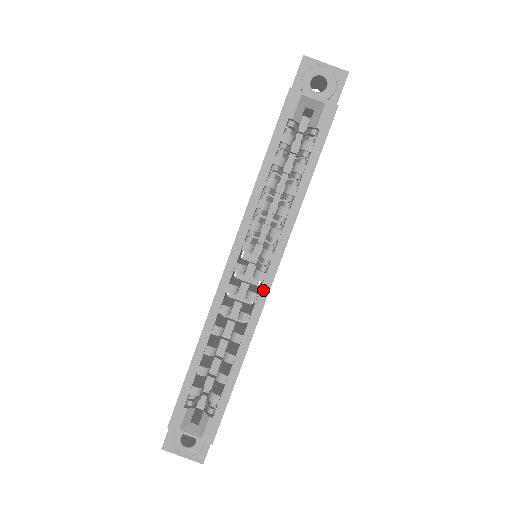
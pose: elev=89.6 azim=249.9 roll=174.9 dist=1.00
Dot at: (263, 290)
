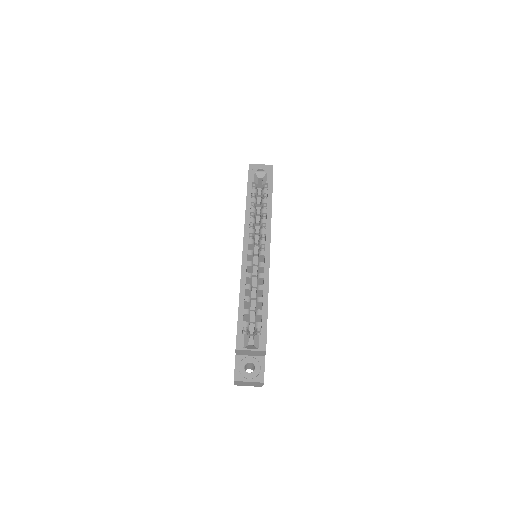
Dot at: (266, 258)
